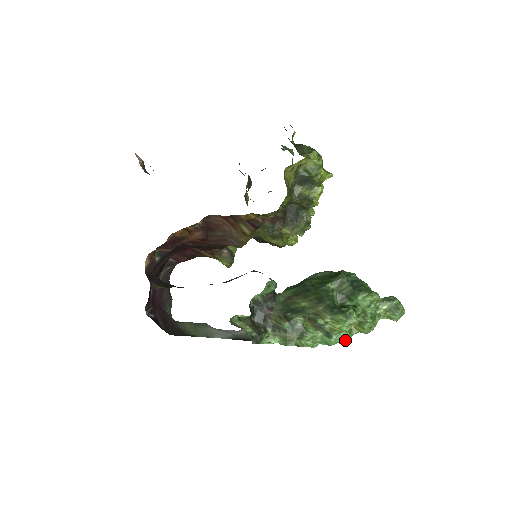
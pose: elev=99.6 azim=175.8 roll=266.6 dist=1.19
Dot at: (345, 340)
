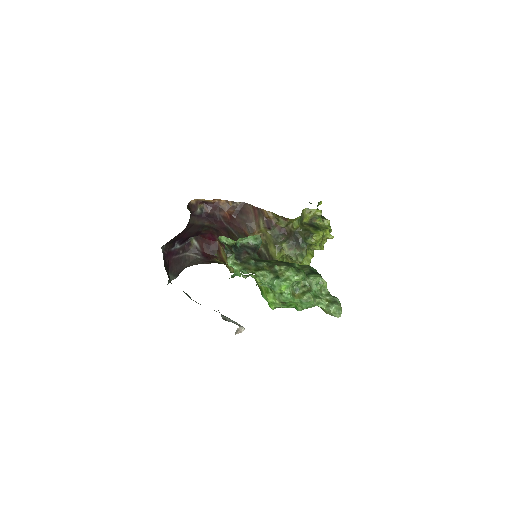
Dot at: (286, 293)
